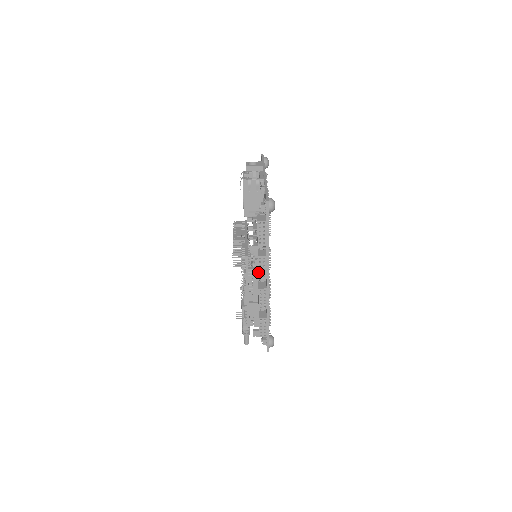
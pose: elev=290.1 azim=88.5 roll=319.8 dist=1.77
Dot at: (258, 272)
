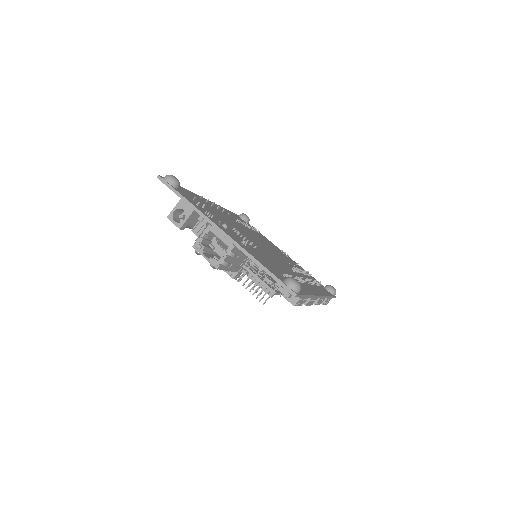
Dot at: (310, 305)
